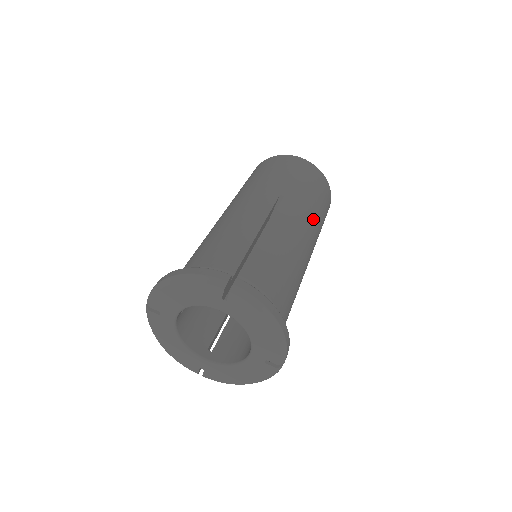
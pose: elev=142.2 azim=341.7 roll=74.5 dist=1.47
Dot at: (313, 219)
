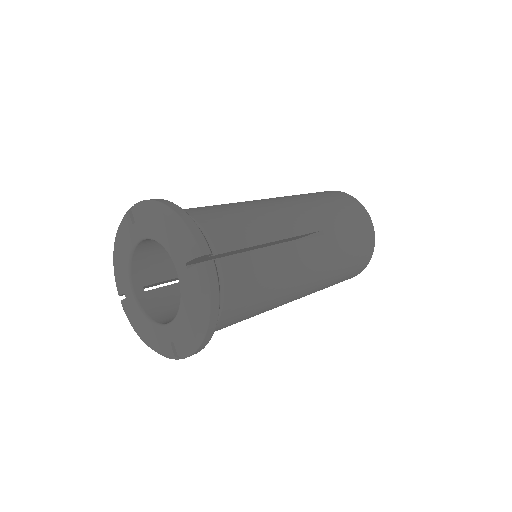
Dot at: (328, 274)
